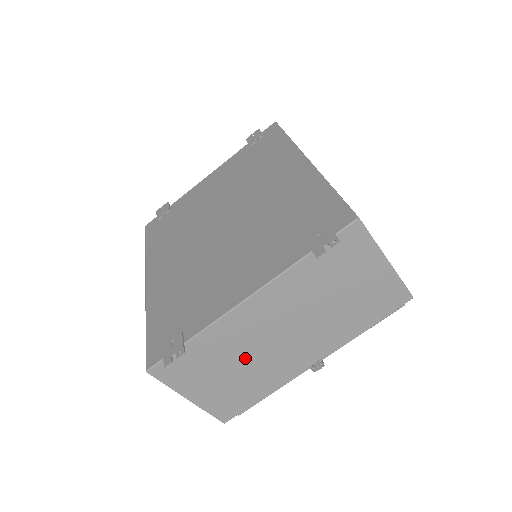
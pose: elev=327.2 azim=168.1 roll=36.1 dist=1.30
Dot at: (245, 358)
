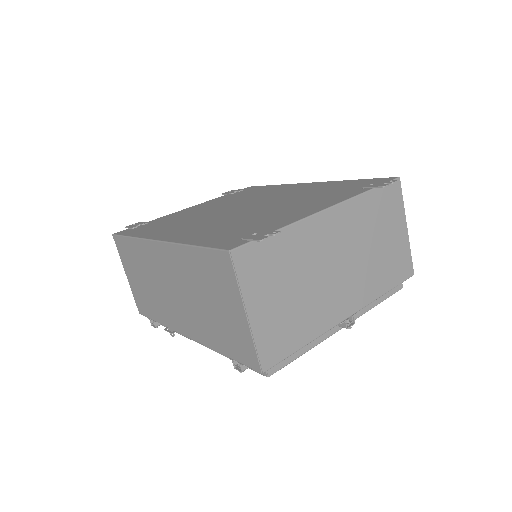
Dot at: (307, 280)
